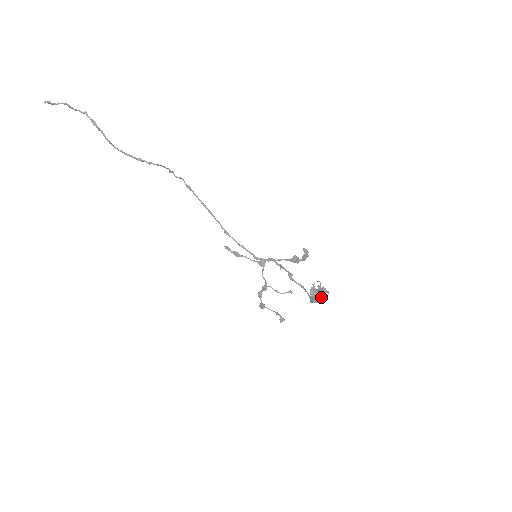
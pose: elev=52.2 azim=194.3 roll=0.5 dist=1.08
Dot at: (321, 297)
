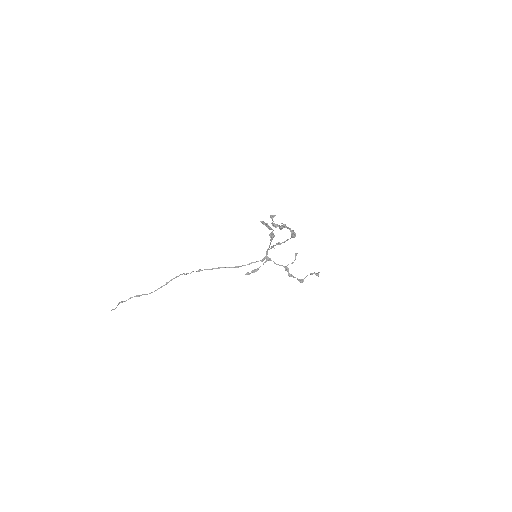
Dot at: (284, 225)
